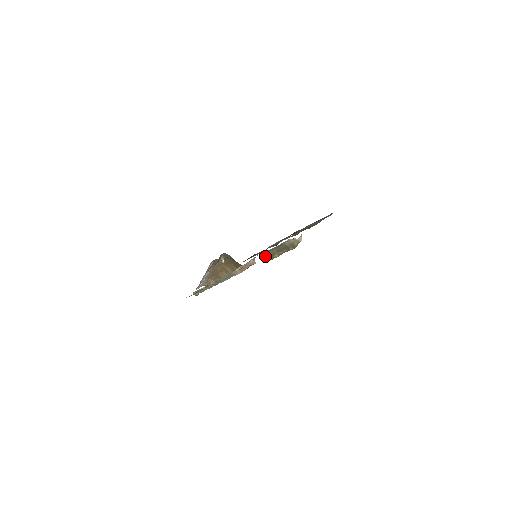
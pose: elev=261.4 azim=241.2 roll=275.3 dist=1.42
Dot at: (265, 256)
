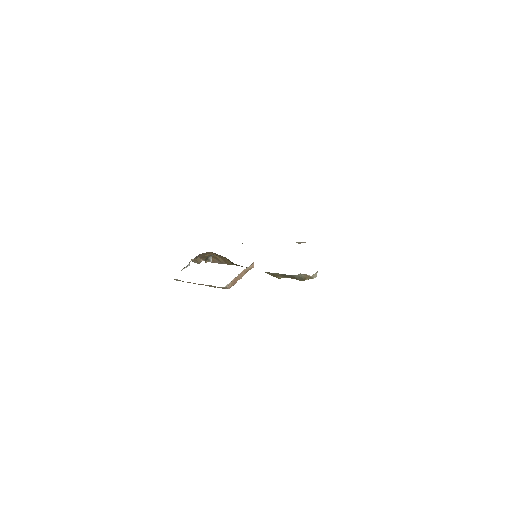
Dot at: (266, 272)
